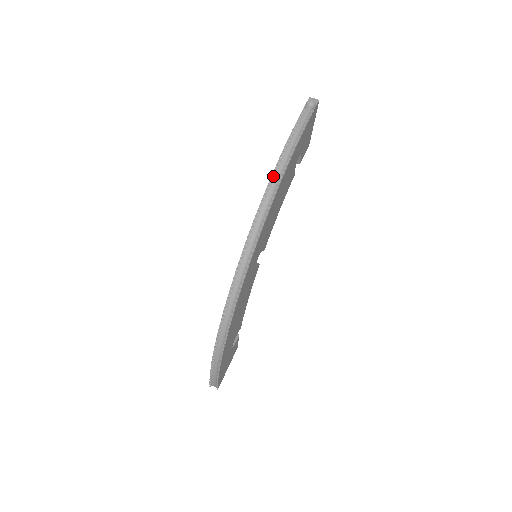
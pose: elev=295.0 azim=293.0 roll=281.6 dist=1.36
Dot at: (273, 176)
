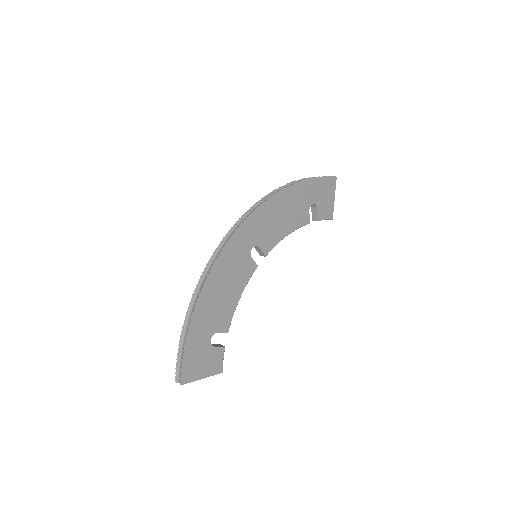
Dot at: (279, 188)
